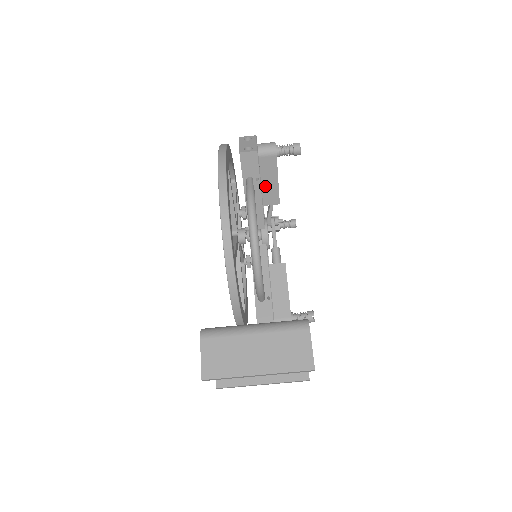
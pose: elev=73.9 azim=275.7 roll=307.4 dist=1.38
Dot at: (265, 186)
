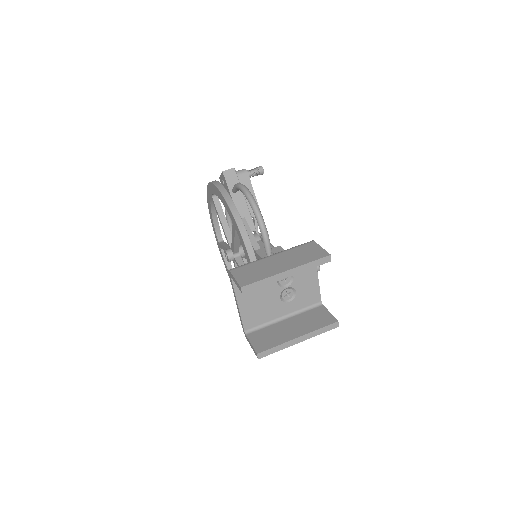
Dot at: (246, 200)
